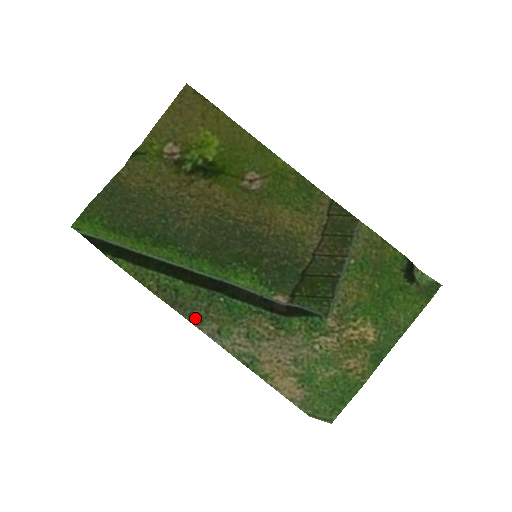
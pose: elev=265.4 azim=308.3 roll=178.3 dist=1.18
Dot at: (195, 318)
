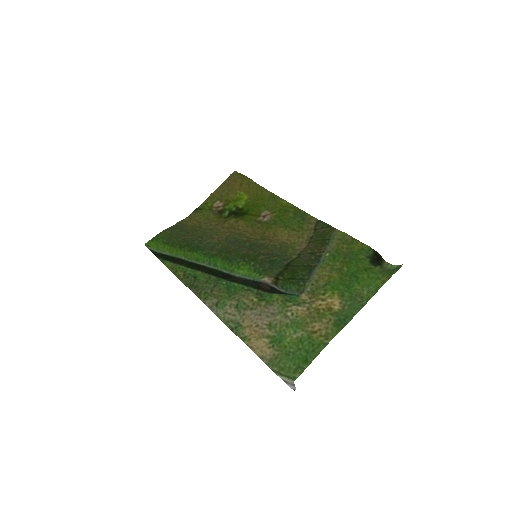
Dot at: (203, 295)
